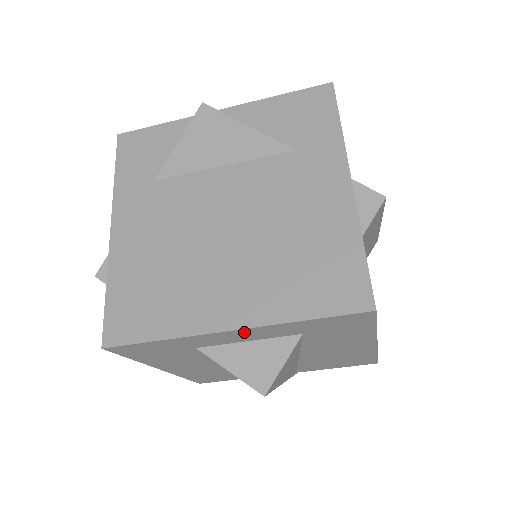
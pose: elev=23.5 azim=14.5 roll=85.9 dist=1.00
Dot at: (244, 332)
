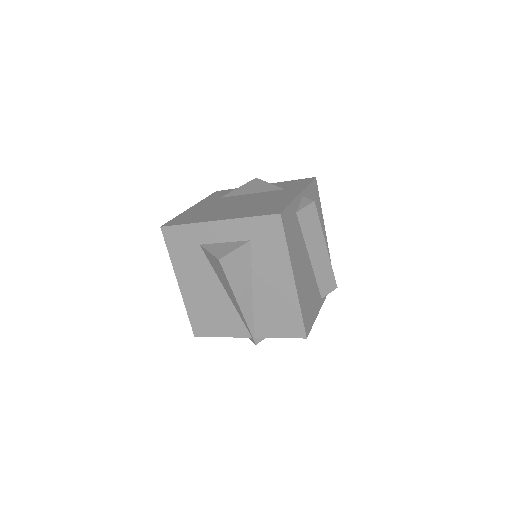
Dot at: (223, 226)
